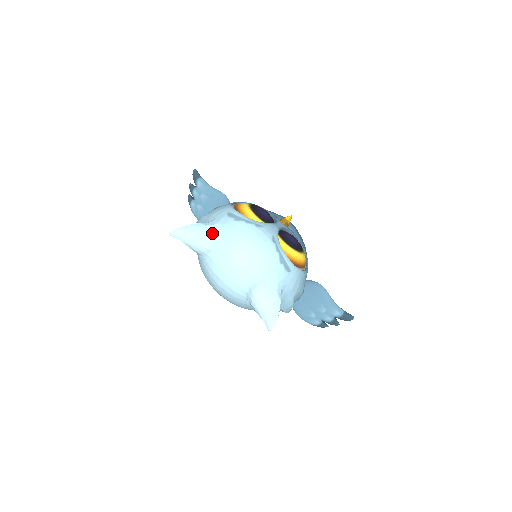
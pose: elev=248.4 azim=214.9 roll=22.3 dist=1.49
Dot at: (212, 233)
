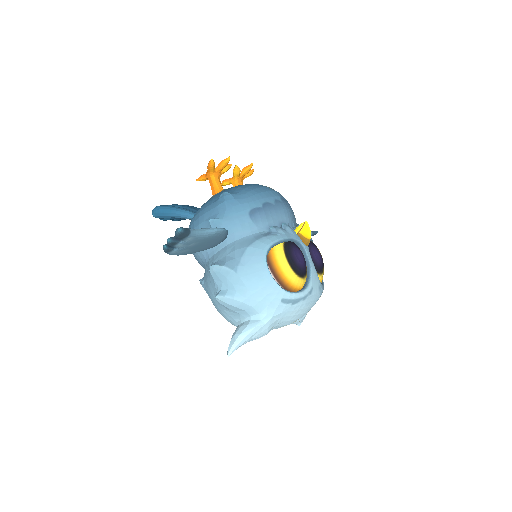
Dot at: (271, 327)
